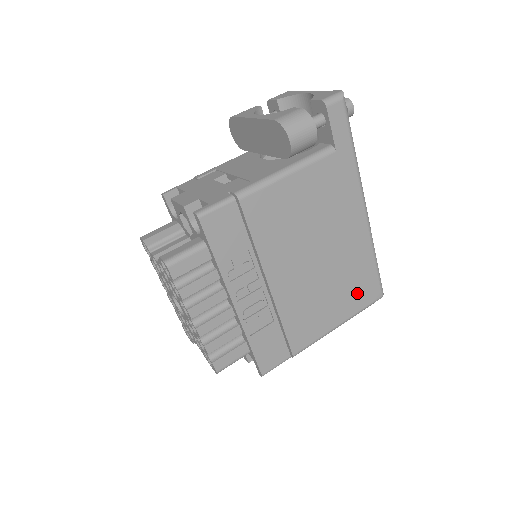
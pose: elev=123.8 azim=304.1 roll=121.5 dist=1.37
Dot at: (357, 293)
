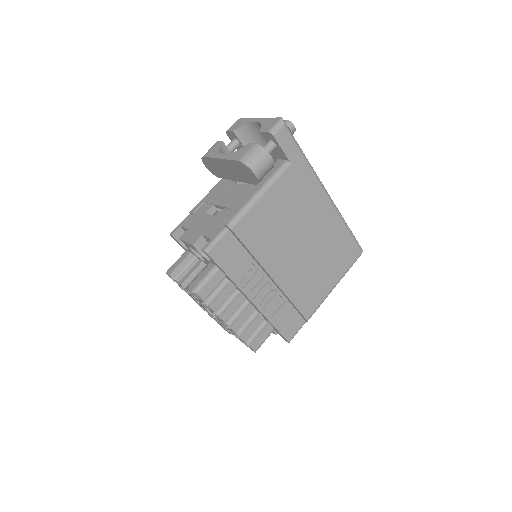
Dot at: (341, 258)
